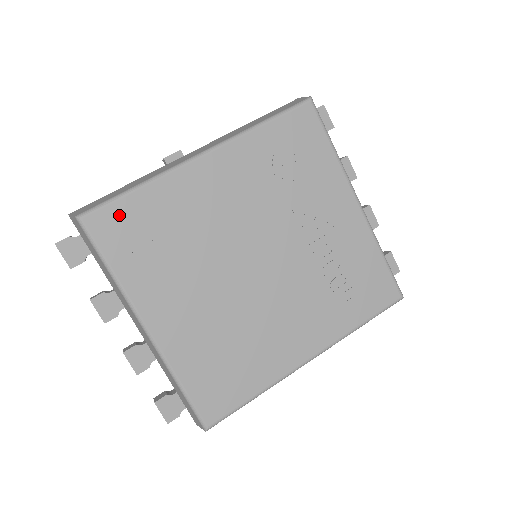
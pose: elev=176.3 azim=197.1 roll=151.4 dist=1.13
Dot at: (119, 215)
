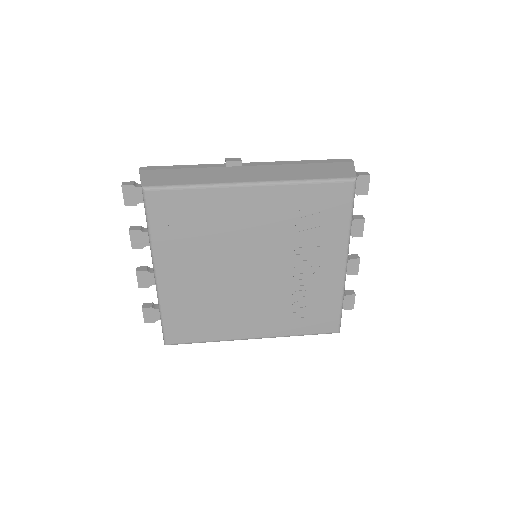
Dot at: (172, 199)
